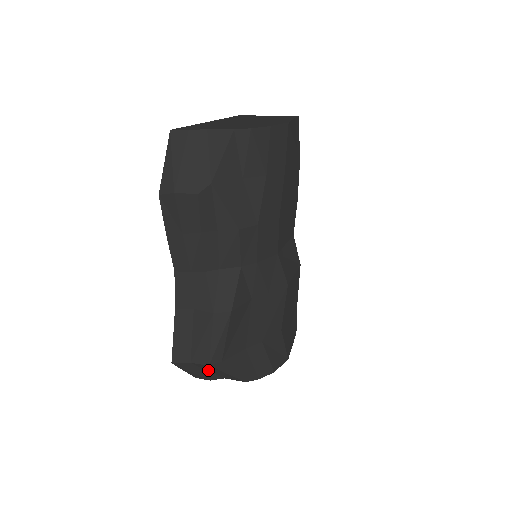
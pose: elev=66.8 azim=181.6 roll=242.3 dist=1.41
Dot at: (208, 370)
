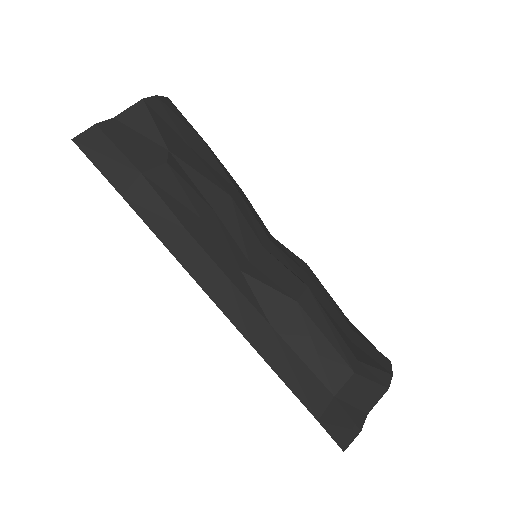
Dot at: (352, 403)
